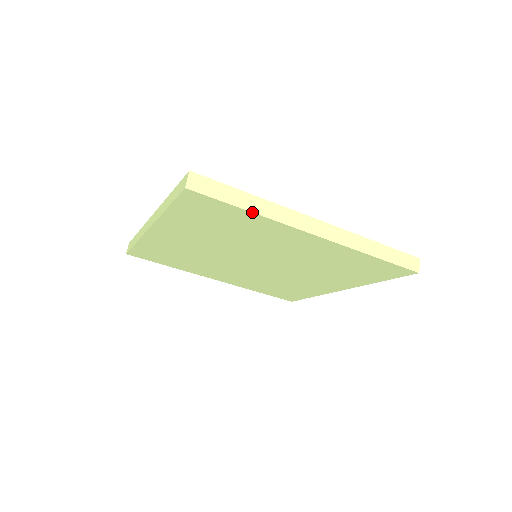
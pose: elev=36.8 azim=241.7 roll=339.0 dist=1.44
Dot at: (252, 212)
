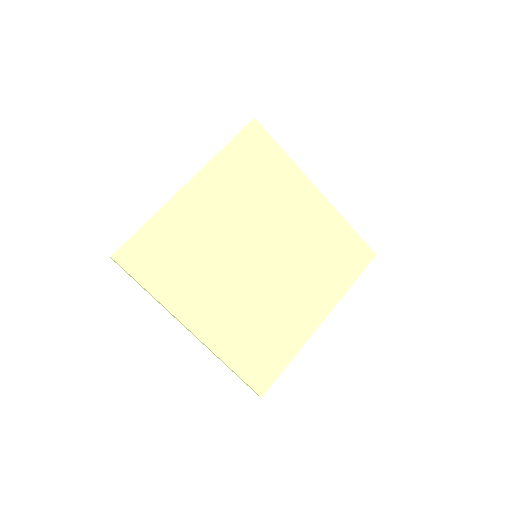
Dot at: (286, 153)
